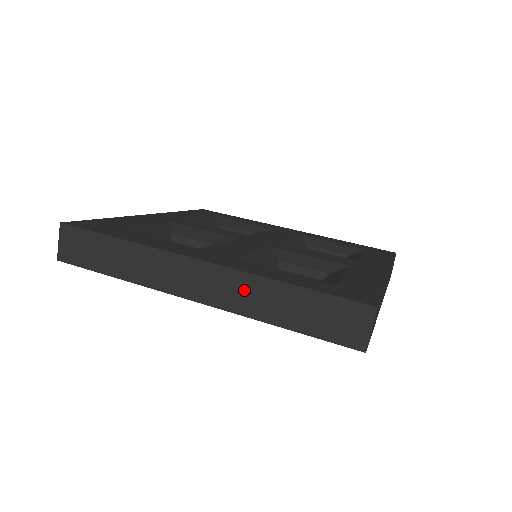
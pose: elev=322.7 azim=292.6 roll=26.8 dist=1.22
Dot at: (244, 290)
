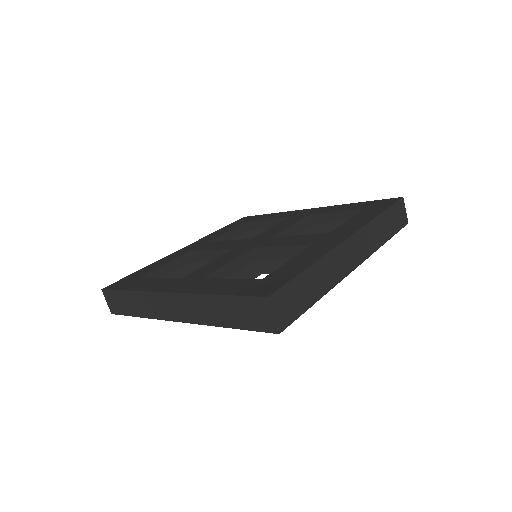
Dot at: (197, 307)
